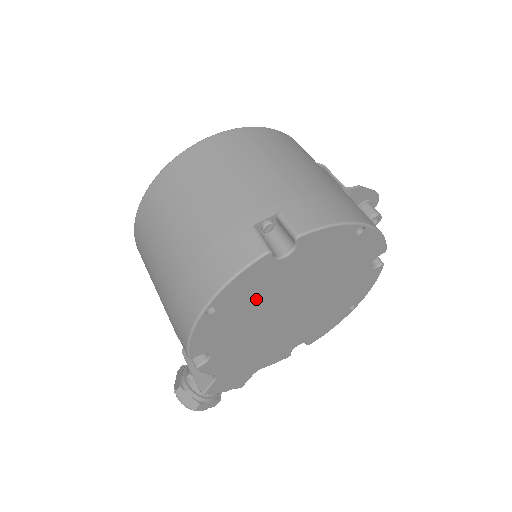
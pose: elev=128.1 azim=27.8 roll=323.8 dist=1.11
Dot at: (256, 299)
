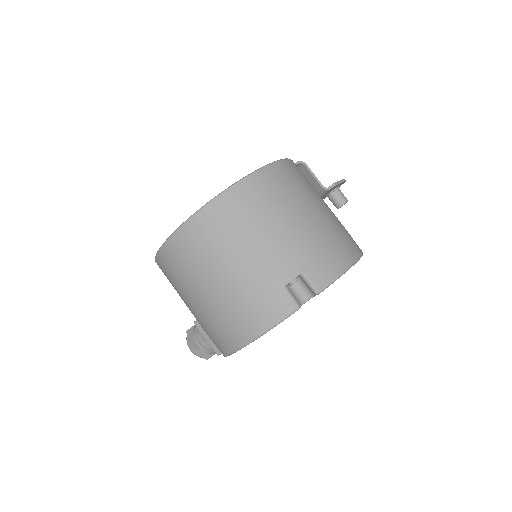
Dot at: occluded
